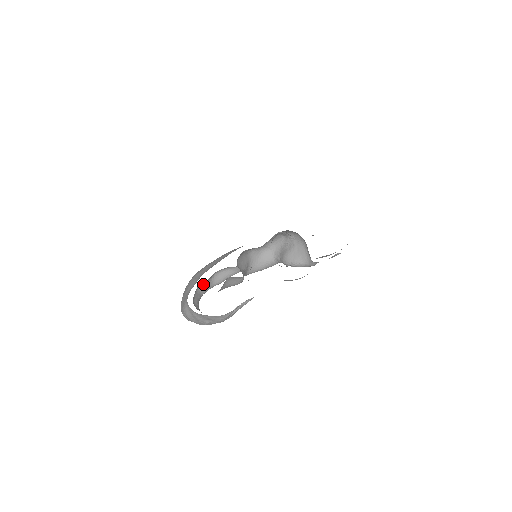
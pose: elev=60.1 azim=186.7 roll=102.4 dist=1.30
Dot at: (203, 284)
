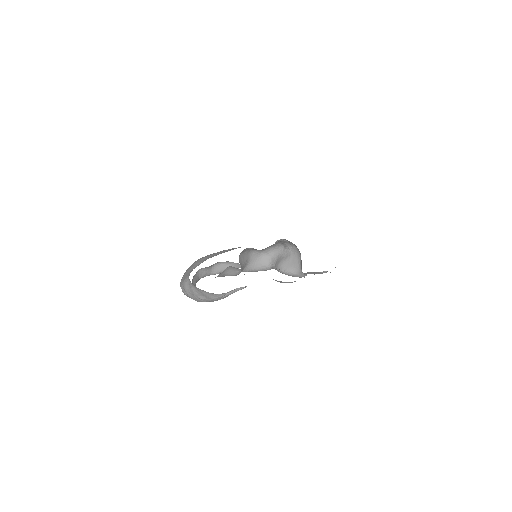
Dot at: (203, 269)
